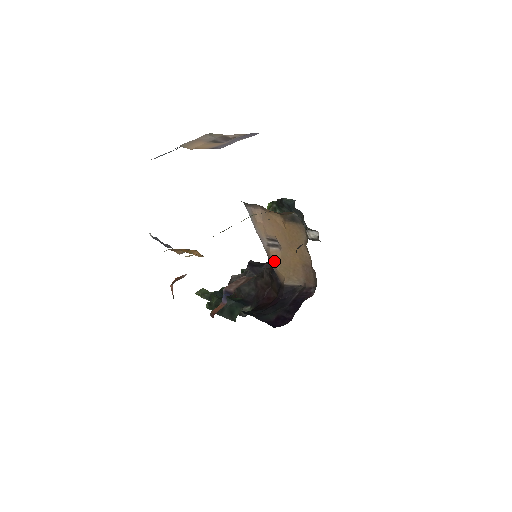
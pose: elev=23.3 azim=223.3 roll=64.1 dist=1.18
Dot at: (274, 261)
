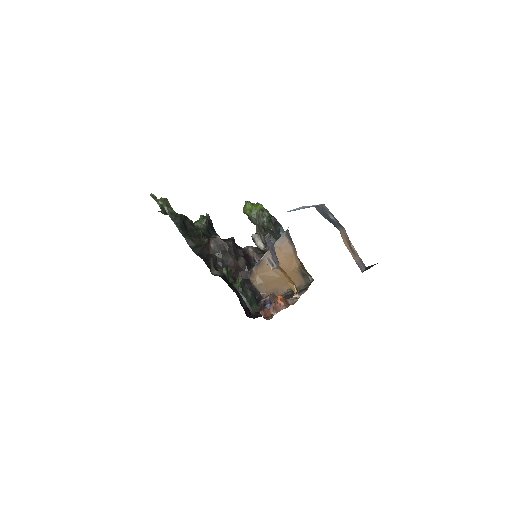
Dot at: (262, 268)
